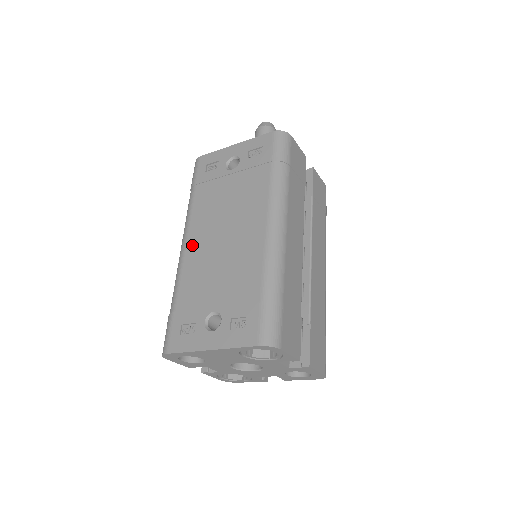
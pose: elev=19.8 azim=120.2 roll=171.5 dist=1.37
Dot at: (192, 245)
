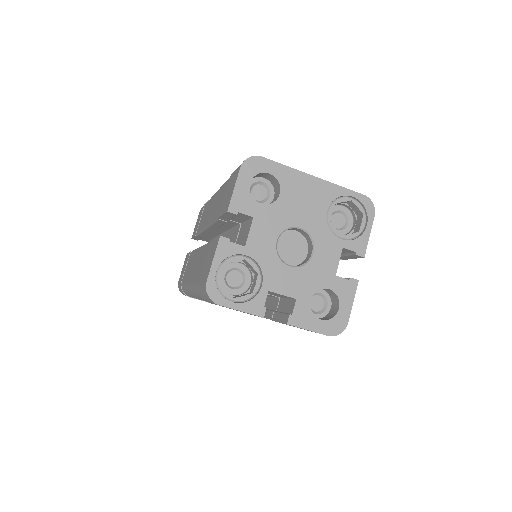
Dot at: occluded
